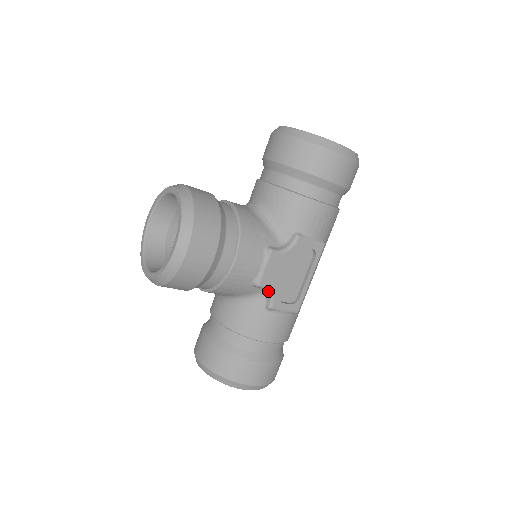
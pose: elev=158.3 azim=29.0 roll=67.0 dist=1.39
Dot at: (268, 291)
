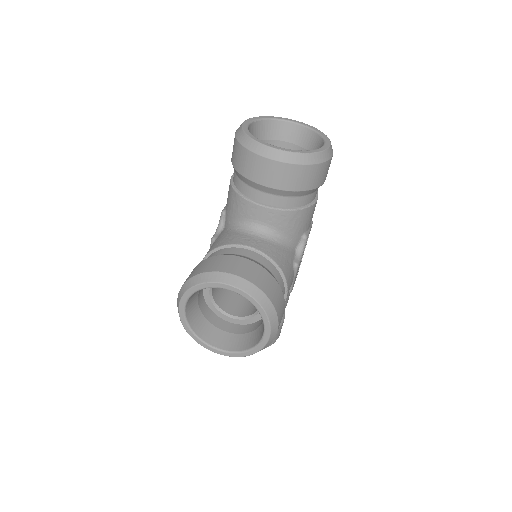
Dot at: occluded
